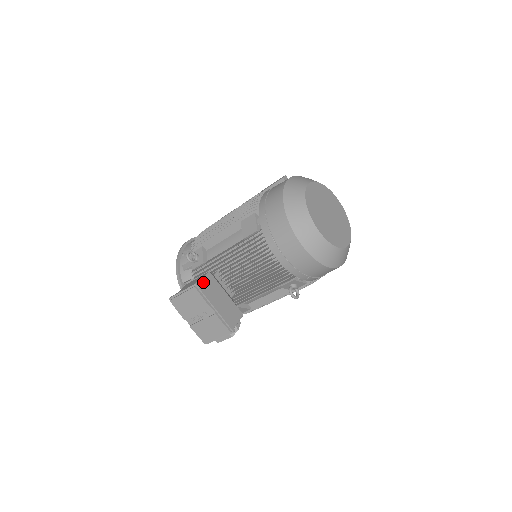
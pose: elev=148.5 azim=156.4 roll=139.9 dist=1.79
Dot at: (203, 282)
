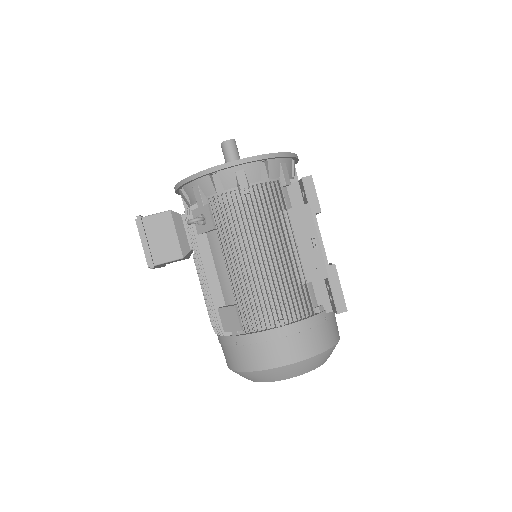
Dot at: (164, 263)
